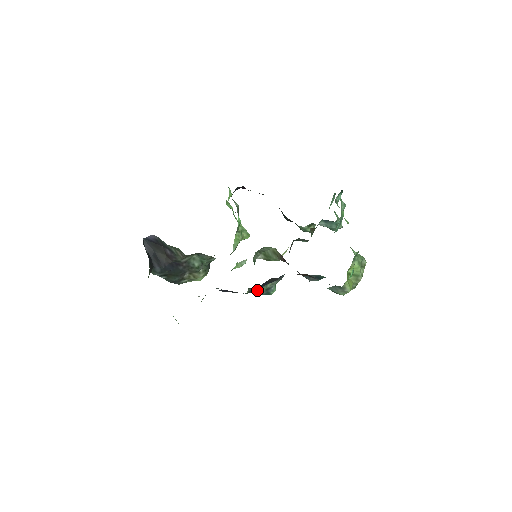
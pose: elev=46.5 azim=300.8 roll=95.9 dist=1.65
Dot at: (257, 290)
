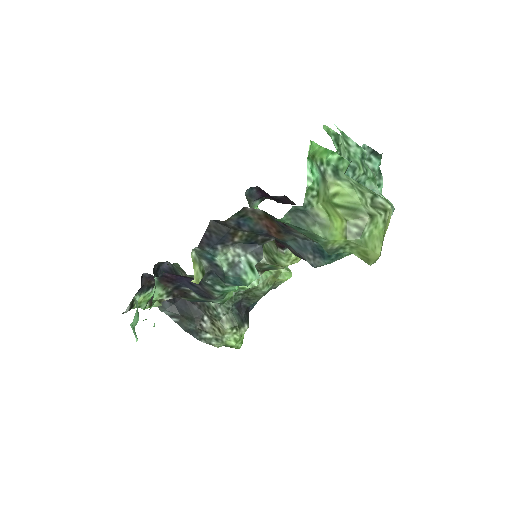
Dot at: (217, 266)
